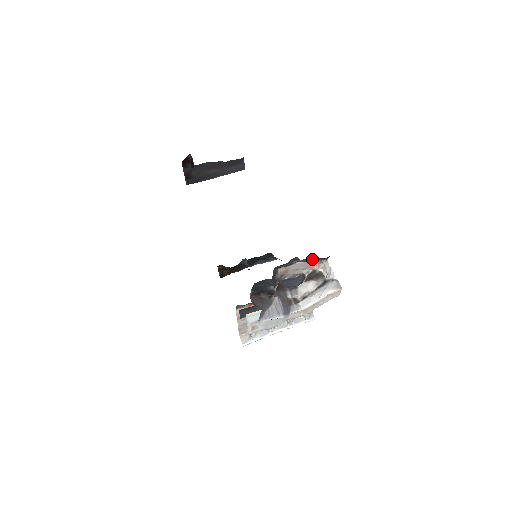
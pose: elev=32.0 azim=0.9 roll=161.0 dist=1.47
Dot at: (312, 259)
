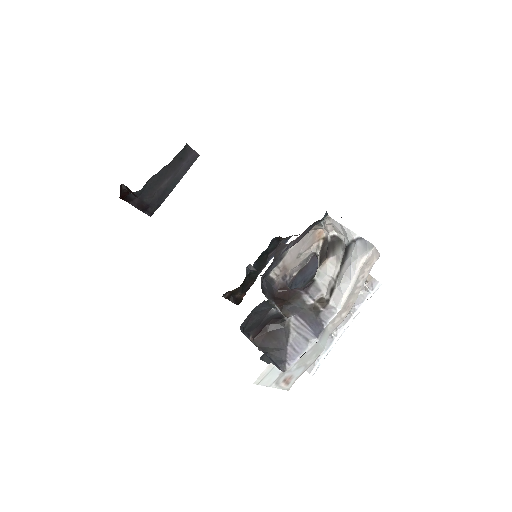
Dot at: (302, 233)
